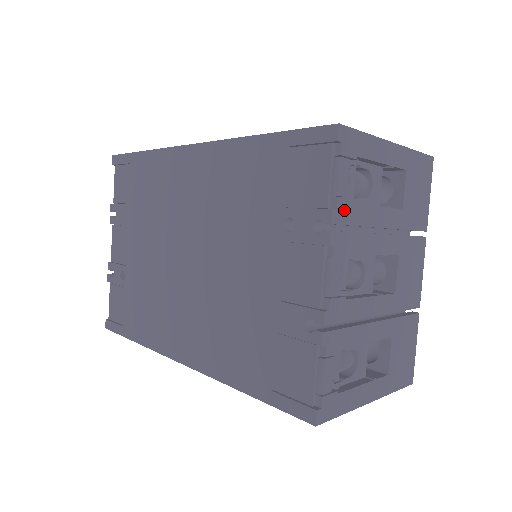
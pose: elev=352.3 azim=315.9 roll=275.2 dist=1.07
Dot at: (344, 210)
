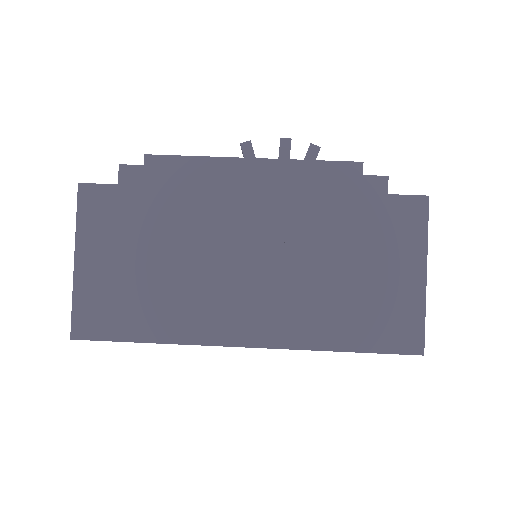
Dot at: occluded
